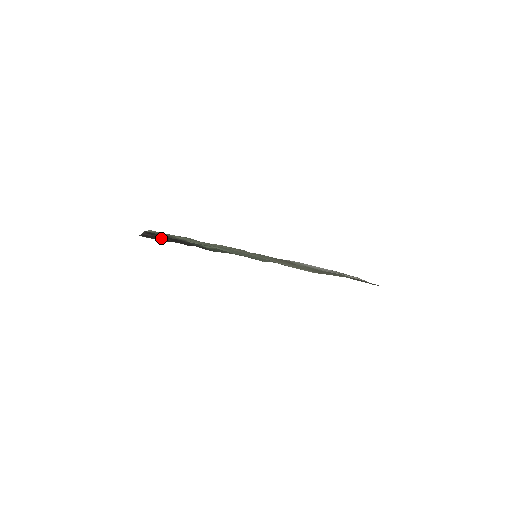
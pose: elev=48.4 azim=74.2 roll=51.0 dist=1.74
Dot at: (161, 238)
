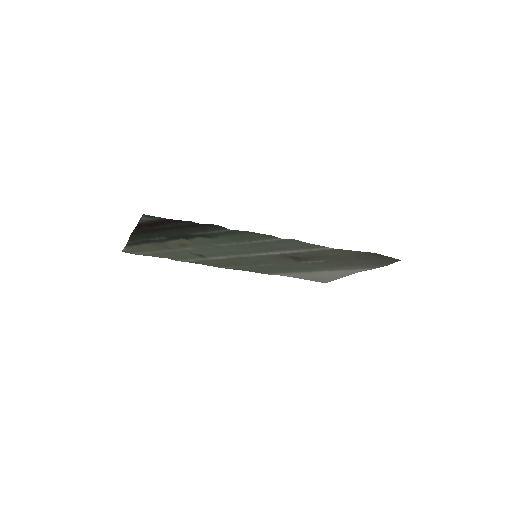
Dot at: (162, 227)
